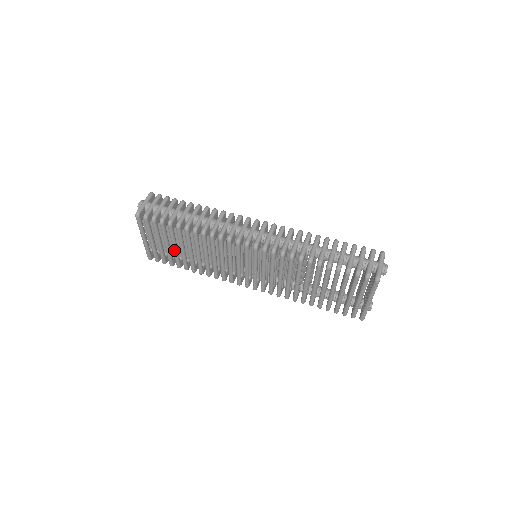
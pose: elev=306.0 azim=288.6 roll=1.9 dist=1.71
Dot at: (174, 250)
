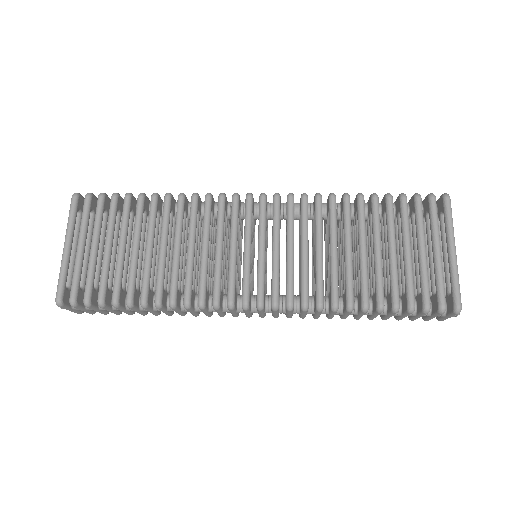
Dot at: (120, 252)
